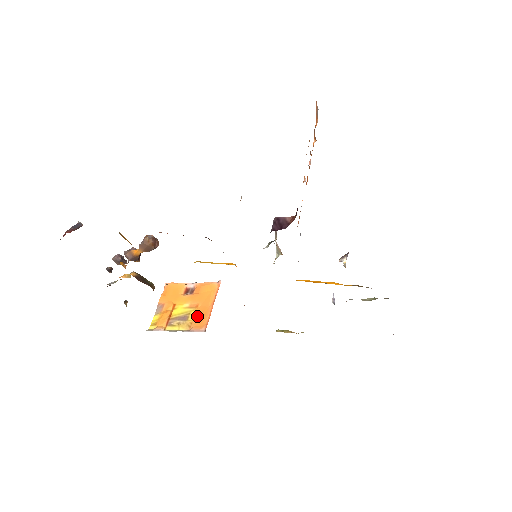
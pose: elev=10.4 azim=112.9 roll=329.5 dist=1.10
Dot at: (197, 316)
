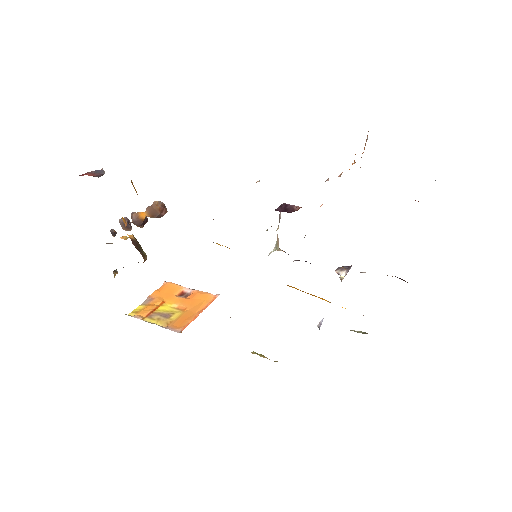
Dot at: (180, 317)
